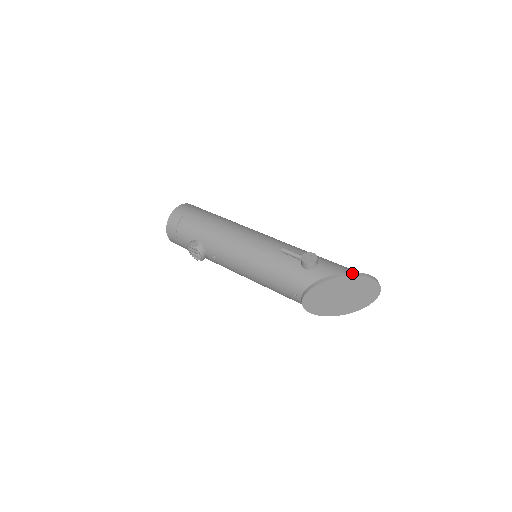
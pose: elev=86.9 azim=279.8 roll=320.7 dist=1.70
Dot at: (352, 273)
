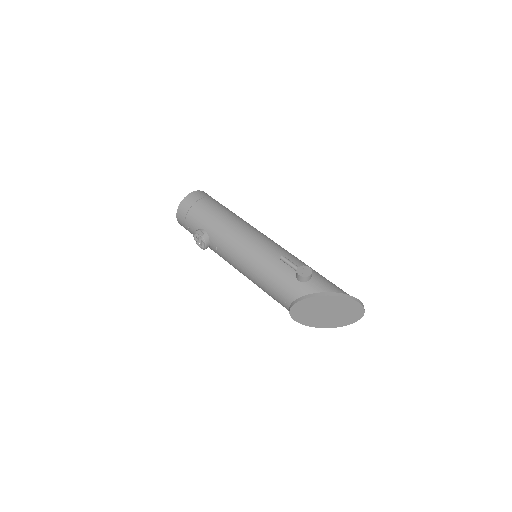
Dot at: (341, 294)
